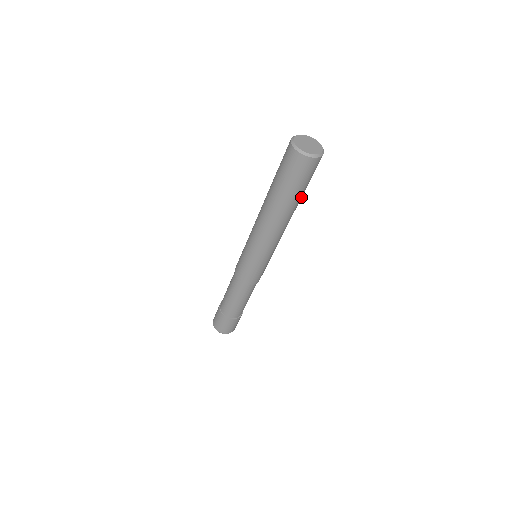
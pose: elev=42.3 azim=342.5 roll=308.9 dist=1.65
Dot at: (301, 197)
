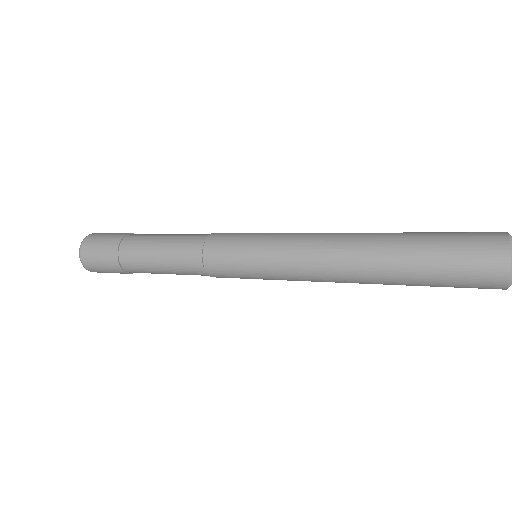
Dot at: occluded
